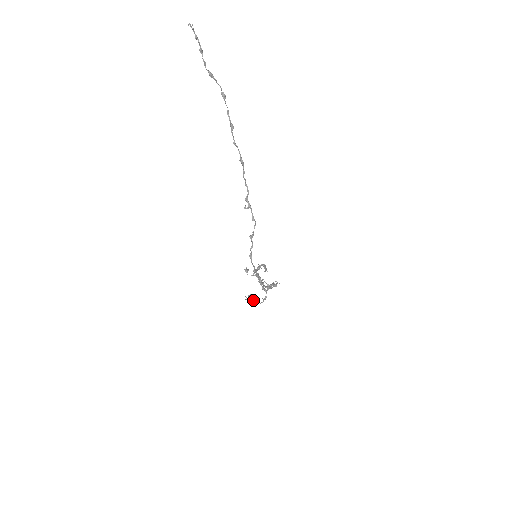
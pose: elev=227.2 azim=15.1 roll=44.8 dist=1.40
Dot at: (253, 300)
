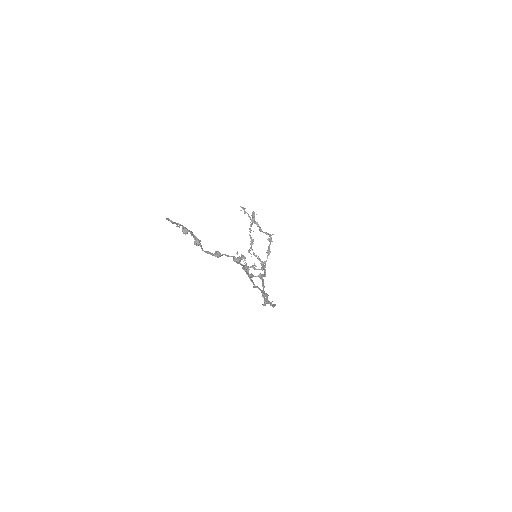
Dot at: (249, 267)
